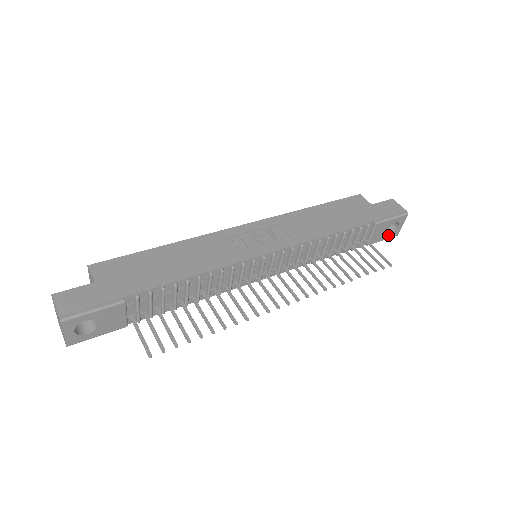
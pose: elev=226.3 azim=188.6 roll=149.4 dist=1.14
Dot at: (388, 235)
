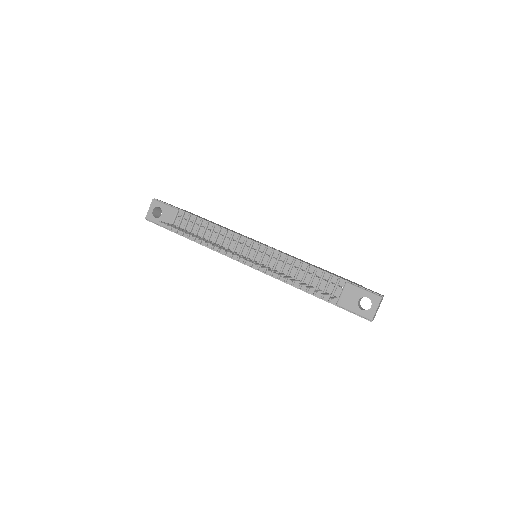
Dot at: (360, 310)
